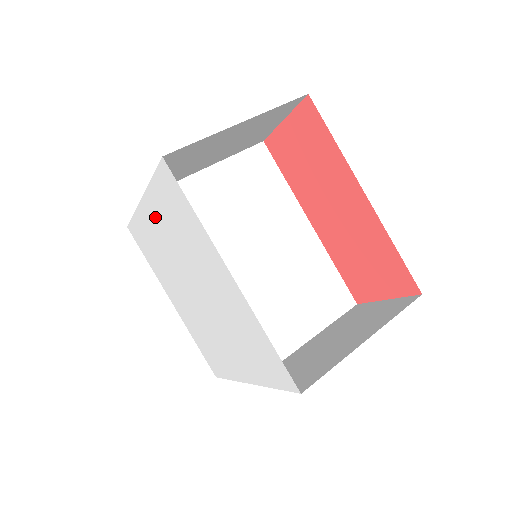
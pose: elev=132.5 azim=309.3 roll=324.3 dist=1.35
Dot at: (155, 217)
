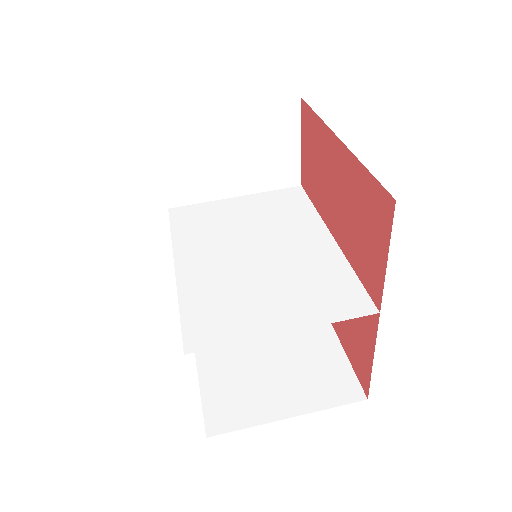
Dot at: occluded
